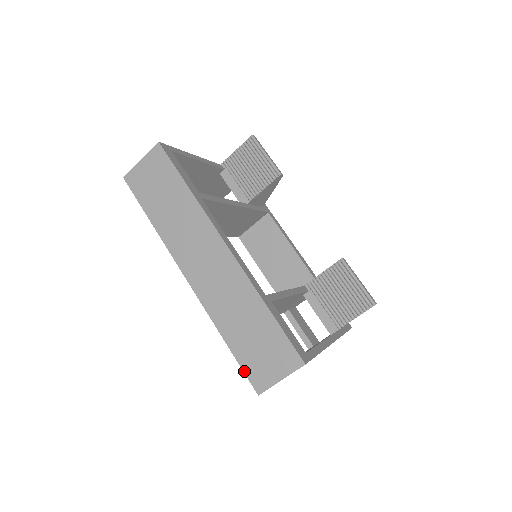
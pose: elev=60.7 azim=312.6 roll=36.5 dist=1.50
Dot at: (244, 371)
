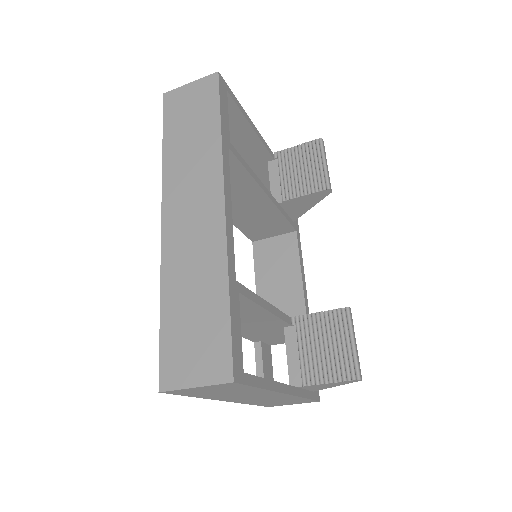
Dot at: (160, 354)
